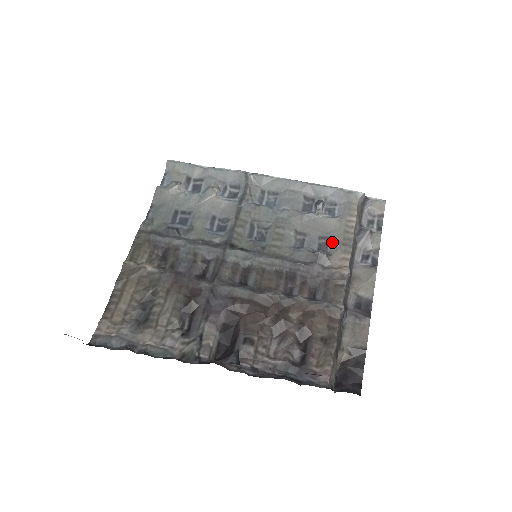
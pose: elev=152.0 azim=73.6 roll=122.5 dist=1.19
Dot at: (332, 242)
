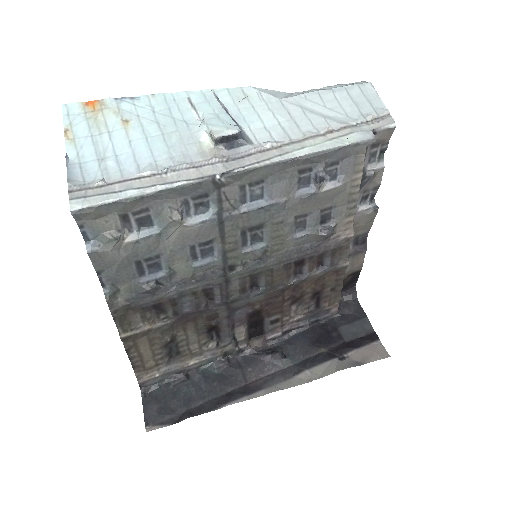
Dot at: (335, 210)
